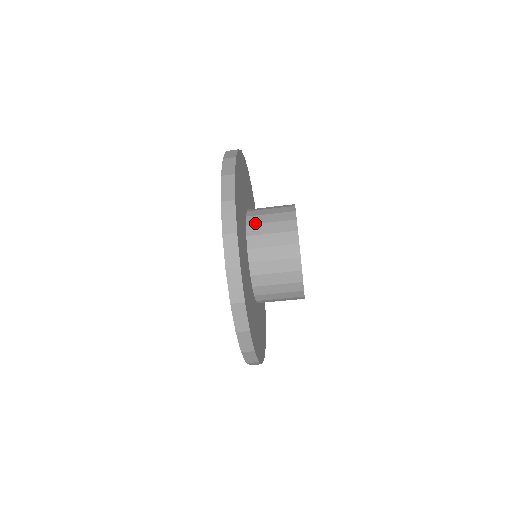
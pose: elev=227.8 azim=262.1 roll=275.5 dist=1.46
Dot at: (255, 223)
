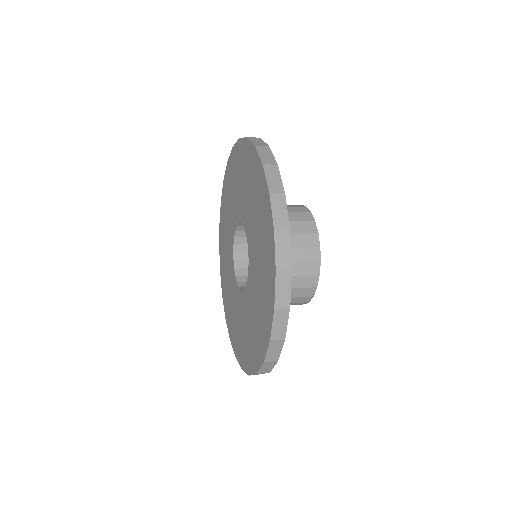
Dot at: occluded
